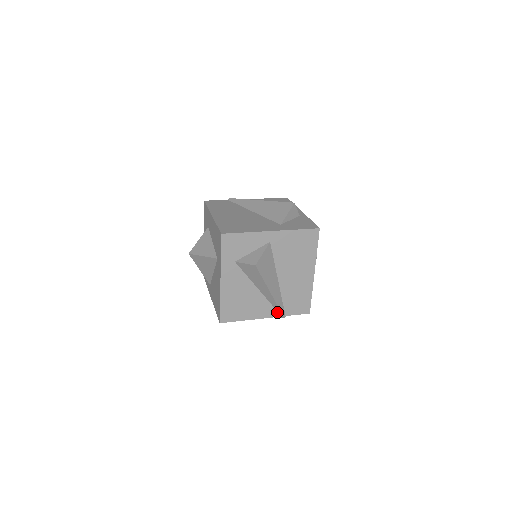
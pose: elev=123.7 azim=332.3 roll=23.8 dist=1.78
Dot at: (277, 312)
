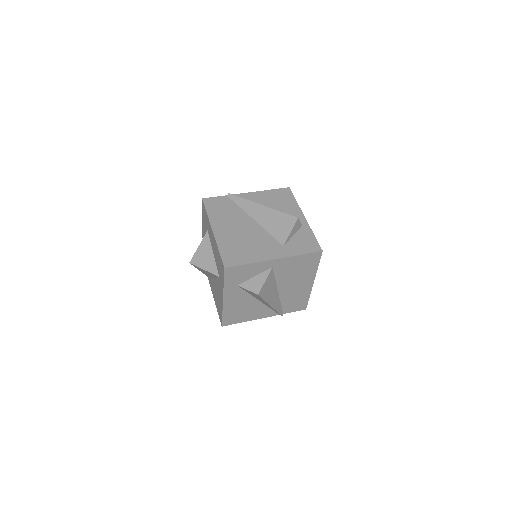
Dot at: (276, 312)
